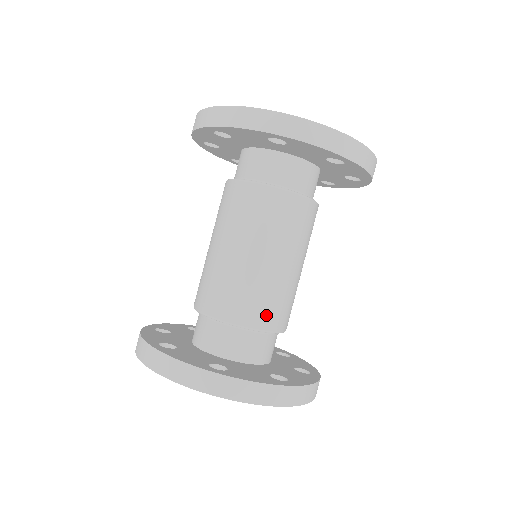
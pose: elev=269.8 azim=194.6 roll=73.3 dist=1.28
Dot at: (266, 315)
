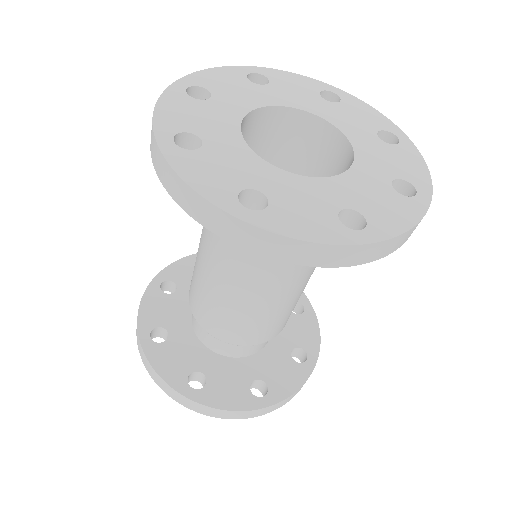
Dot at: (252, 337)
